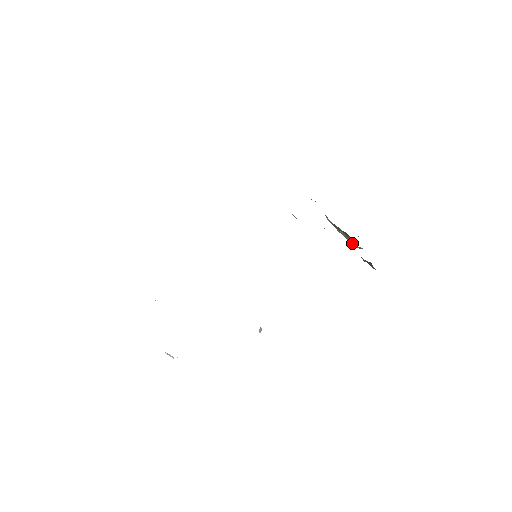
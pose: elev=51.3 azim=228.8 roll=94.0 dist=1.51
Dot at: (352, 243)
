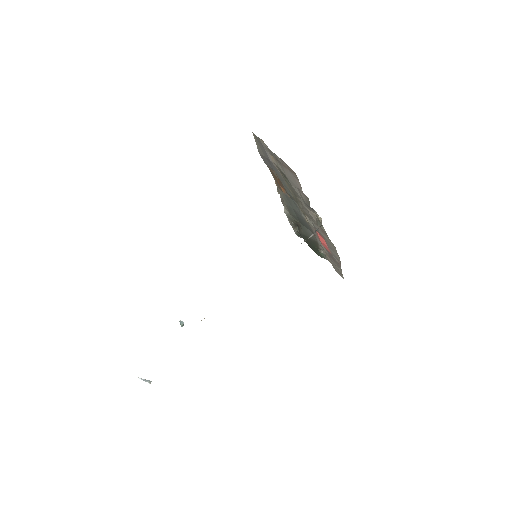
Dot at: (297, 233)
